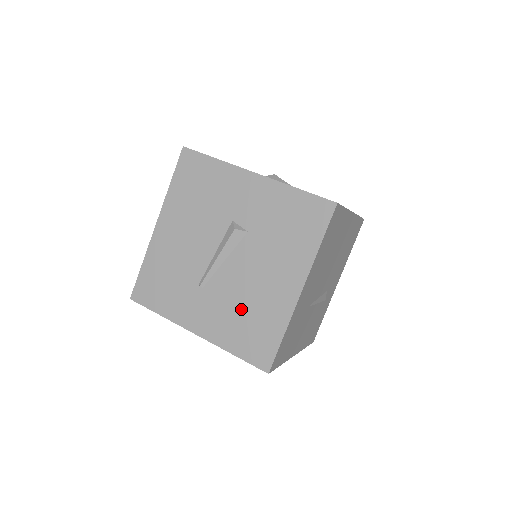
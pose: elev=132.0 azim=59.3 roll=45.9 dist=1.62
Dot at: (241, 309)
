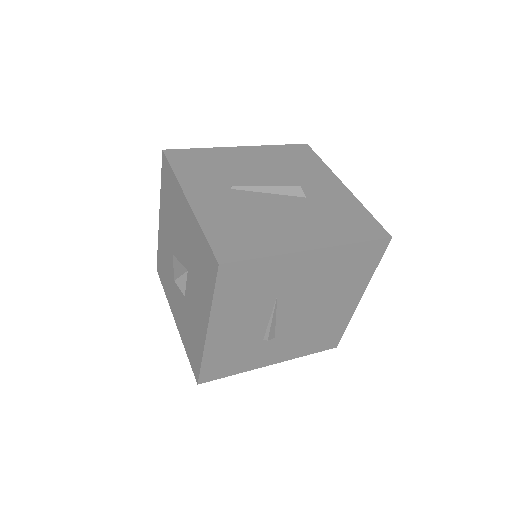
Dot at: (248, 219)
